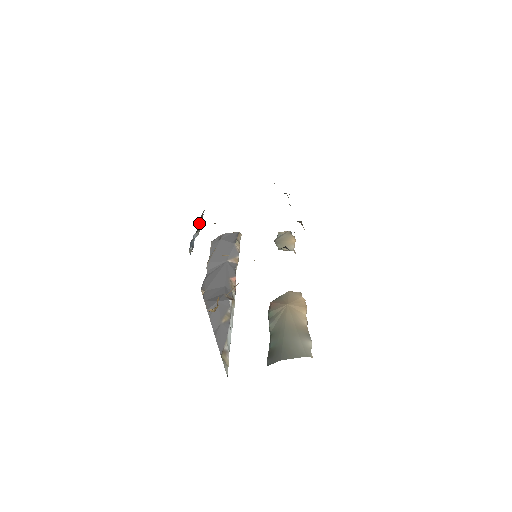
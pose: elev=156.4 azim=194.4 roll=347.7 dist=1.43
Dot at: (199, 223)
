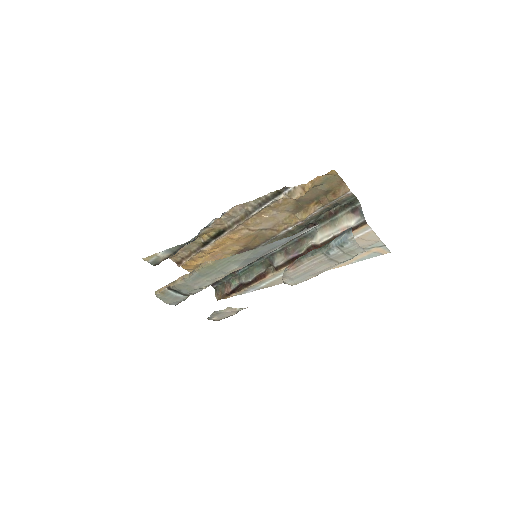
Dot at: occluded
